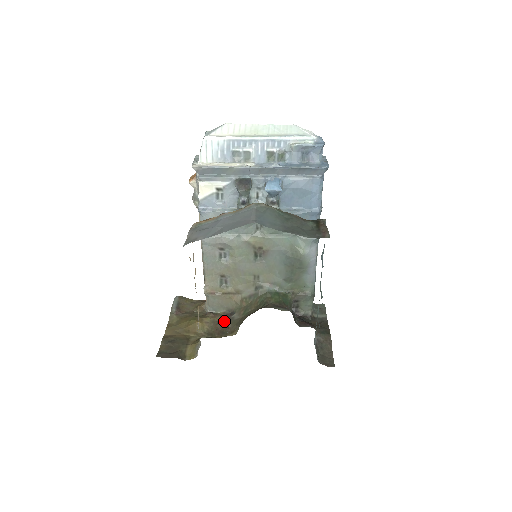
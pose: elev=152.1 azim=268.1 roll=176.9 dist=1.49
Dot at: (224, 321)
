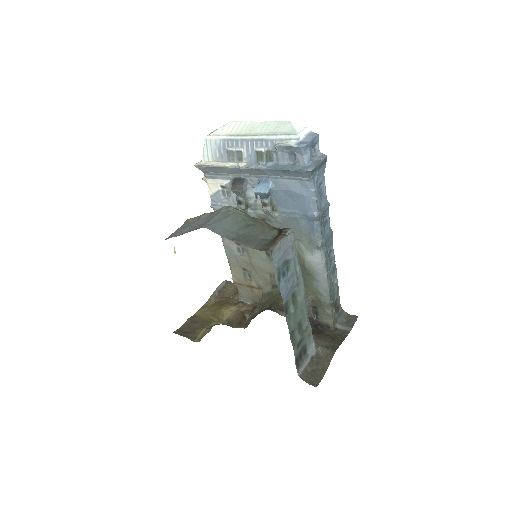
Dot at: (246, 313)
